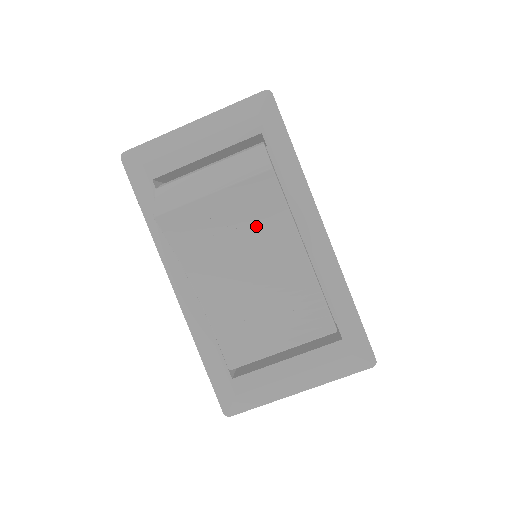
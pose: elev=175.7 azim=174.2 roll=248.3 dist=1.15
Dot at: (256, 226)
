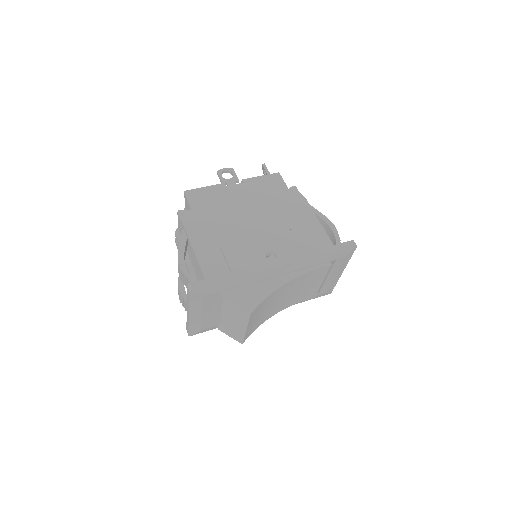
Dot at: (266, 305)
